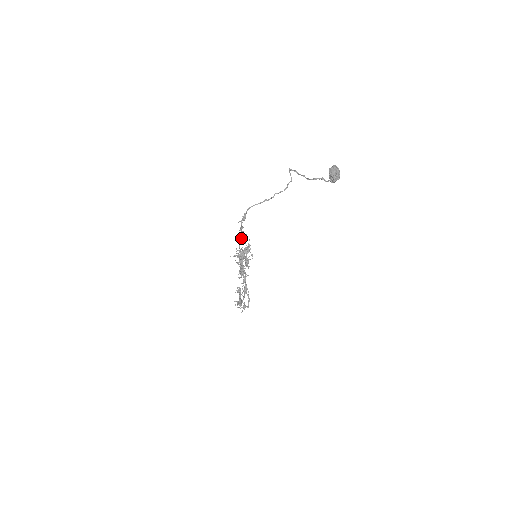
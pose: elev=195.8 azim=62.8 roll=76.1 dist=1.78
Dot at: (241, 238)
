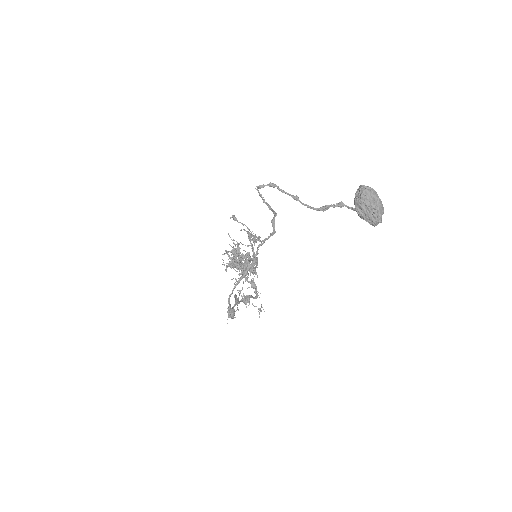
Dot at: occluded
